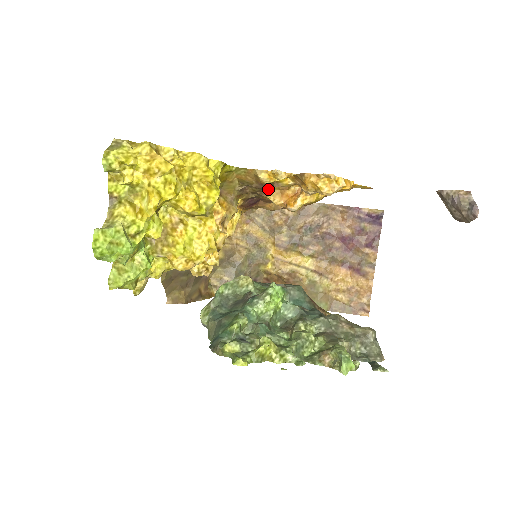
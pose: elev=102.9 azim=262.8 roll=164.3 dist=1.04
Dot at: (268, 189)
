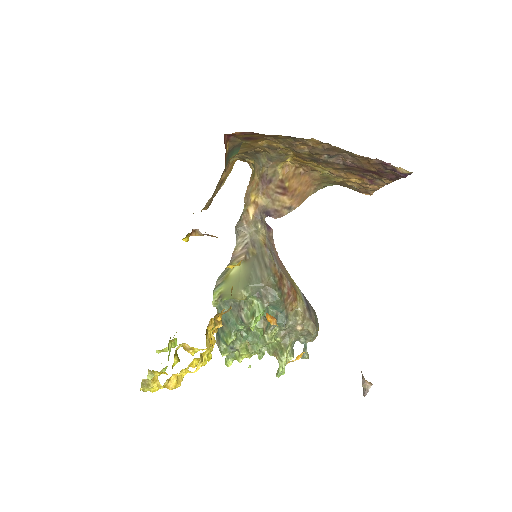
Dot at: occluded
